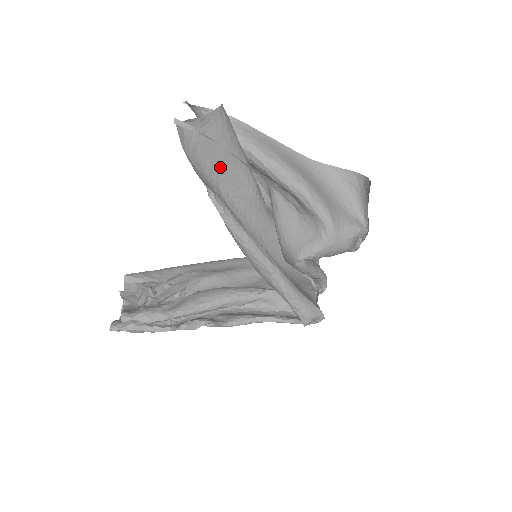
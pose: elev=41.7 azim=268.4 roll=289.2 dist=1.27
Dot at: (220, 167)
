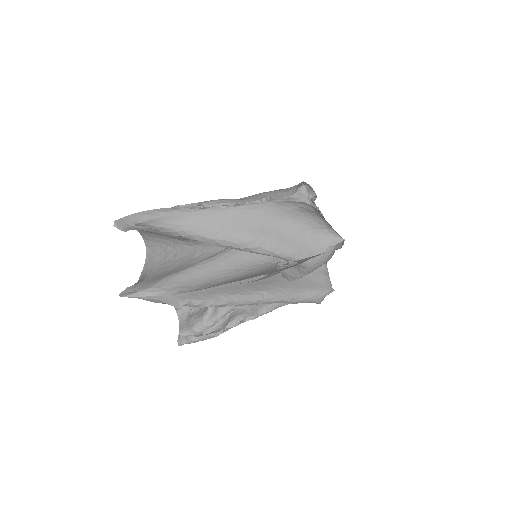
Dot at: occluded
